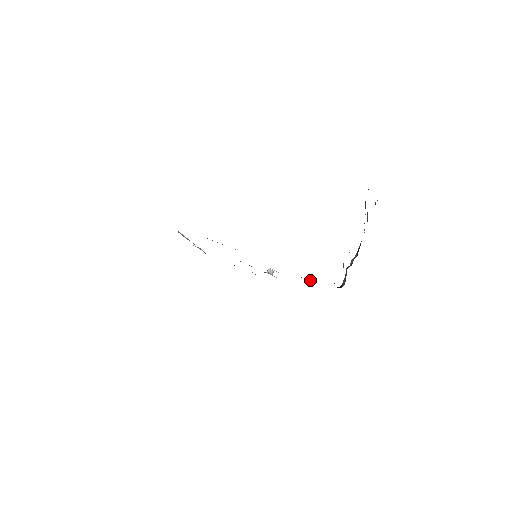
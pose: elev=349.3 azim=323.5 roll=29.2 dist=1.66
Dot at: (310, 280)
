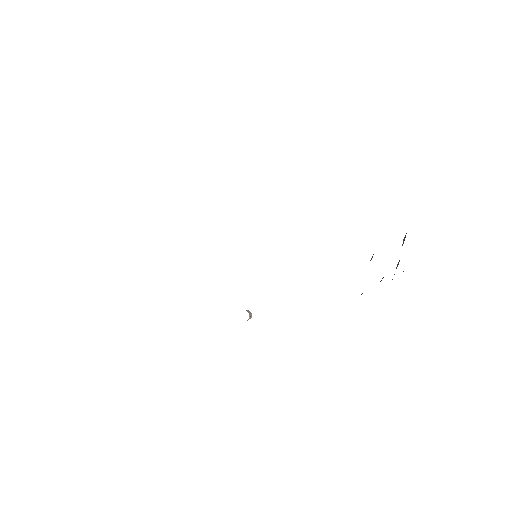
Dot at: occluded
